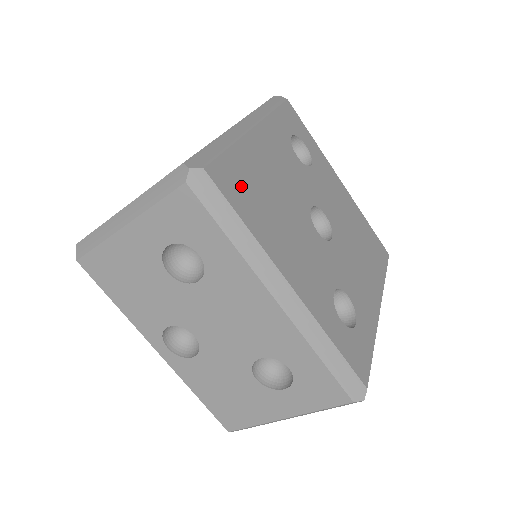
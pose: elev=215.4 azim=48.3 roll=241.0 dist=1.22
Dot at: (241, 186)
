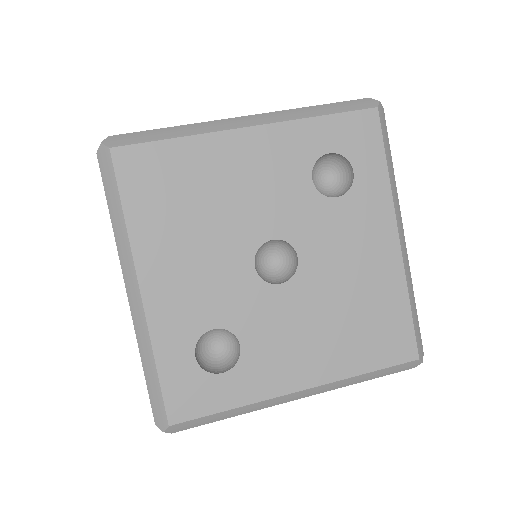
Dot at: (154, 179)
